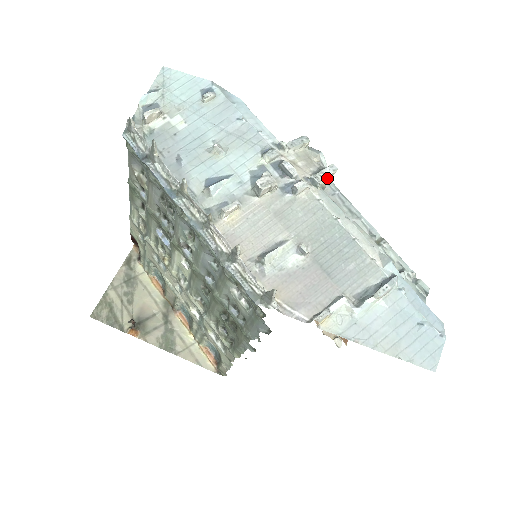
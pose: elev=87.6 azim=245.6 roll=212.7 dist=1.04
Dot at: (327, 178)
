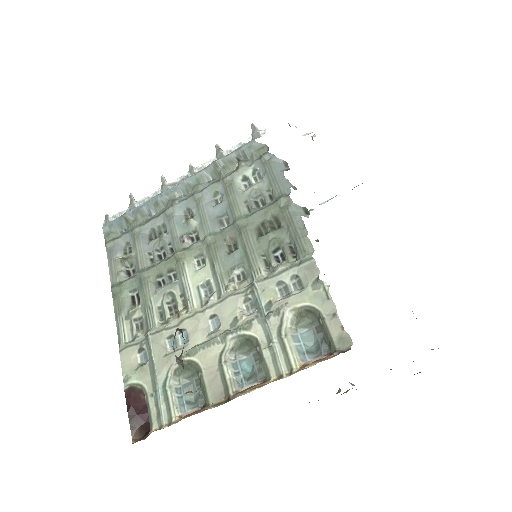
Dot at: occluded
